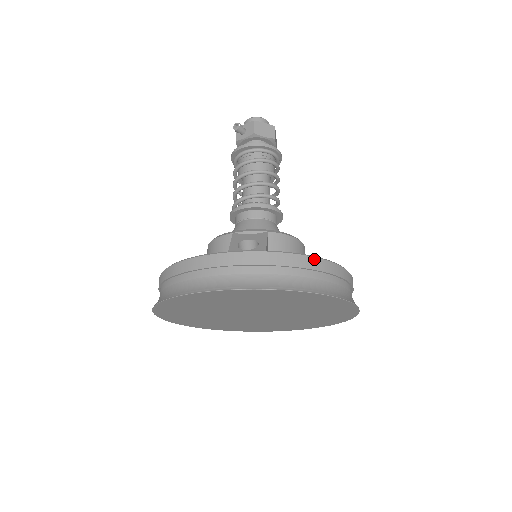
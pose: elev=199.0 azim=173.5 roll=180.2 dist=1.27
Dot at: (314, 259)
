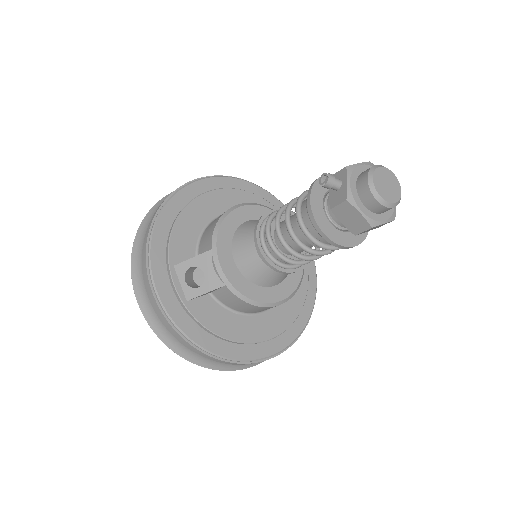
Dot at: (195, 348)
